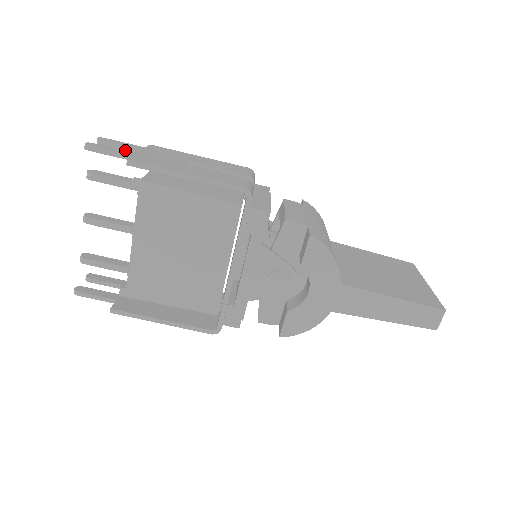
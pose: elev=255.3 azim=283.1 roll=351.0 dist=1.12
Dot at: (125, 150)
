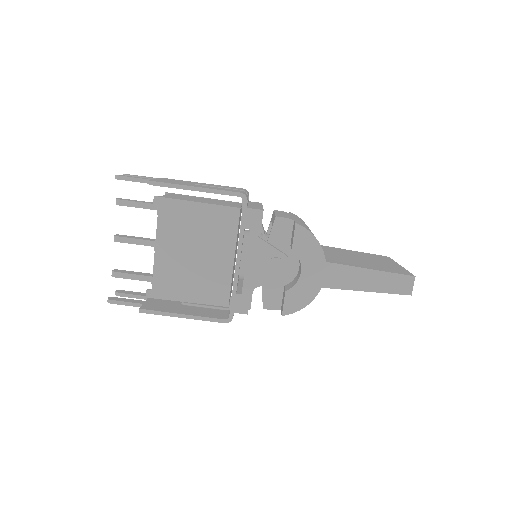
Dot at: occluded
